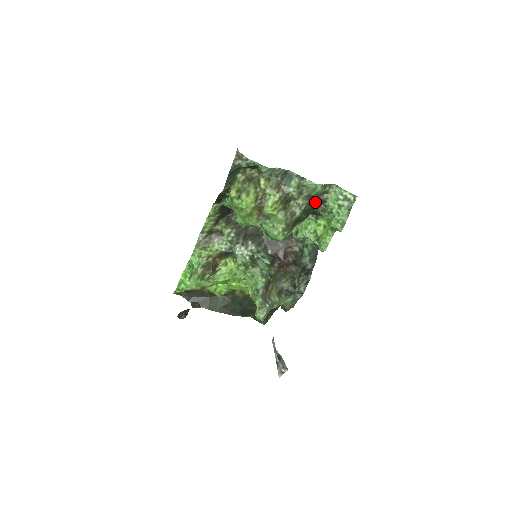
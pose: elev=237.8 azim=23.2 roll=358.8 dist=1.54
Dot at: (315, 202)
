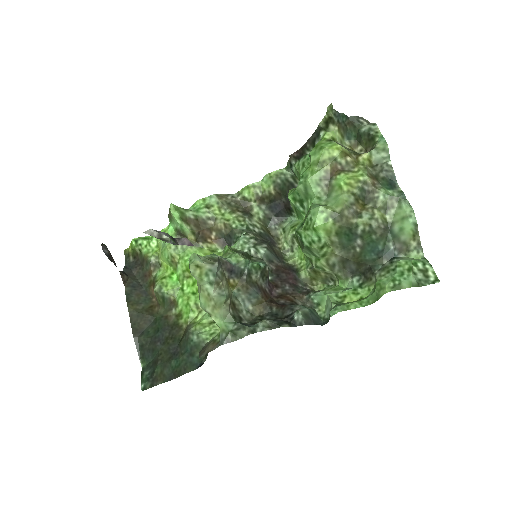
Dot at: (384, 249)
